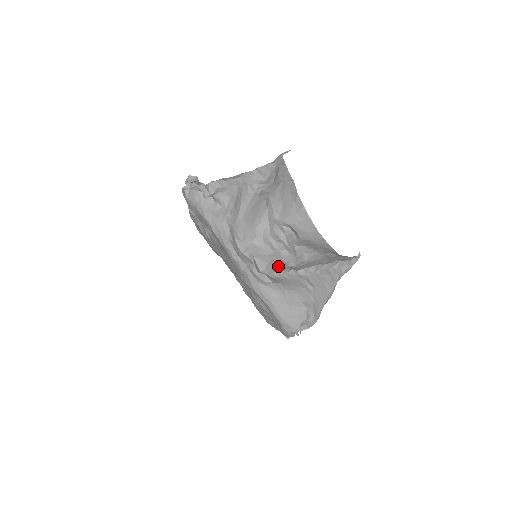
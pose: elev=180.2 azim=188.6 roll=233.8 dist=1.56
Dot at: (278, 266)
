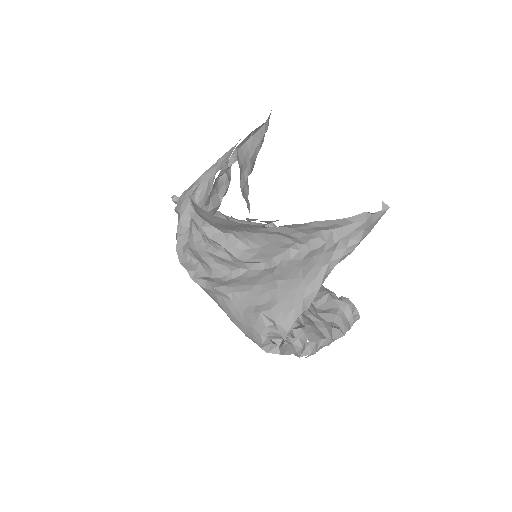
Dot at: (227, 265)
